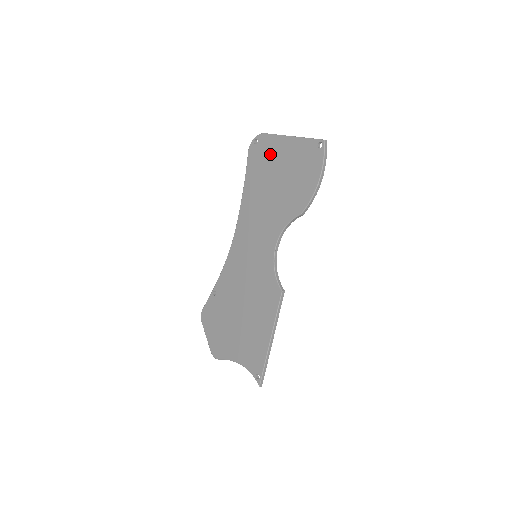
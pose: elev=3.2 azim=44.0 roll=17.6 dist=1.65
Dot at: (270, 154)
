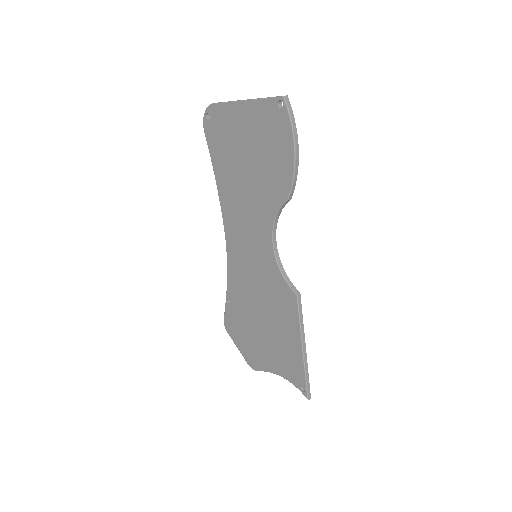
Dot at: (228, 129)
